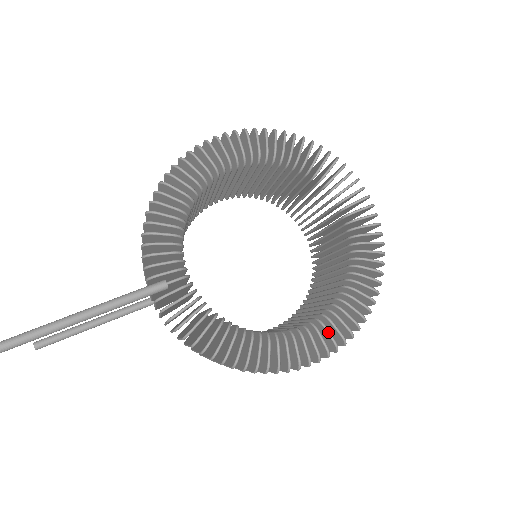
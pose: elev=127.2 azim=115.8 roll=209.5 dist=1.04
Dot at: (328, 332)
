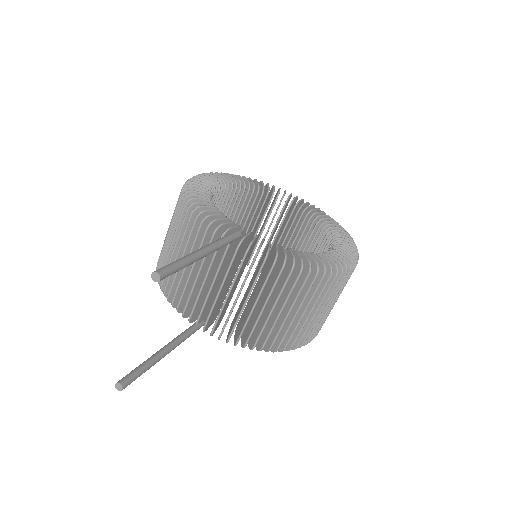
Dot at: (346, 246)
